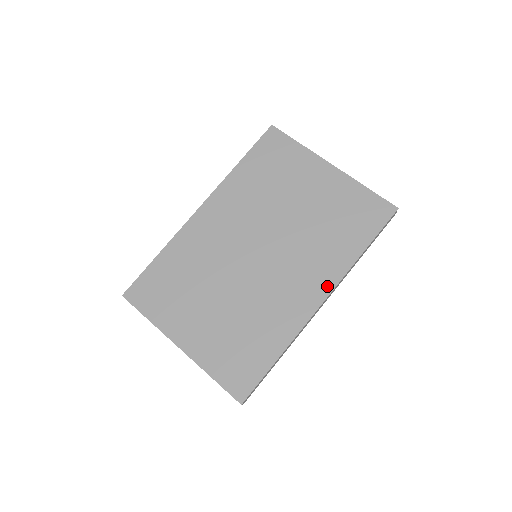
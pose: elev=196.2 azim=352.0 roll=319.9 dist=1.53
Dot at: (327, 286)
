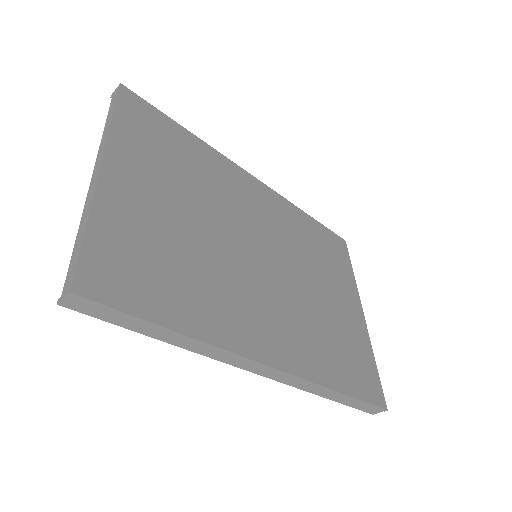
Dot at: (289, 363)
